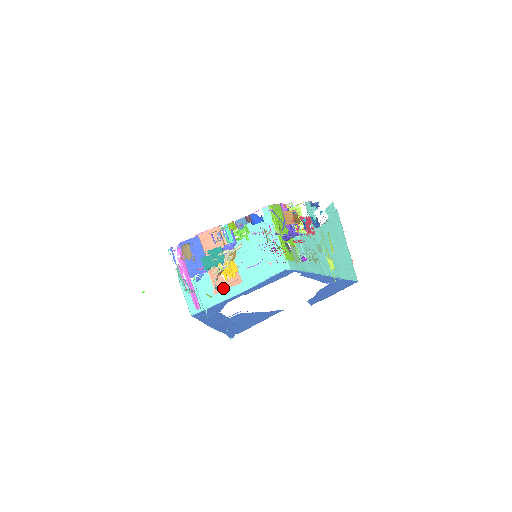
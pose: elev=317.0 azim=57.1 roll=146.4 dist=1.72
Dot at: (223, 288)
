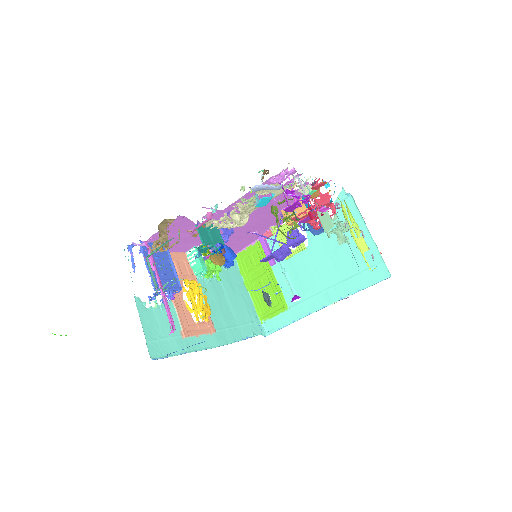
Dot at: (193, 332)
